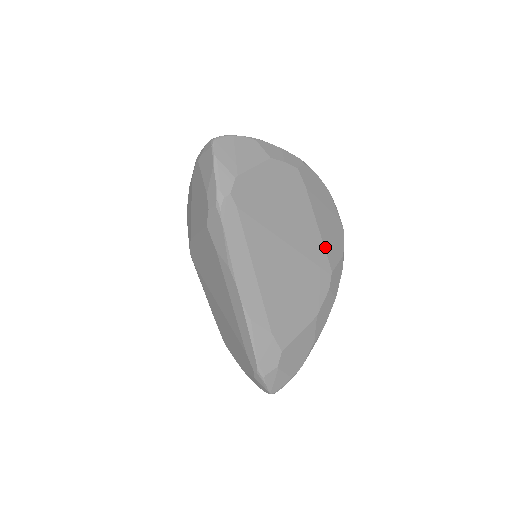
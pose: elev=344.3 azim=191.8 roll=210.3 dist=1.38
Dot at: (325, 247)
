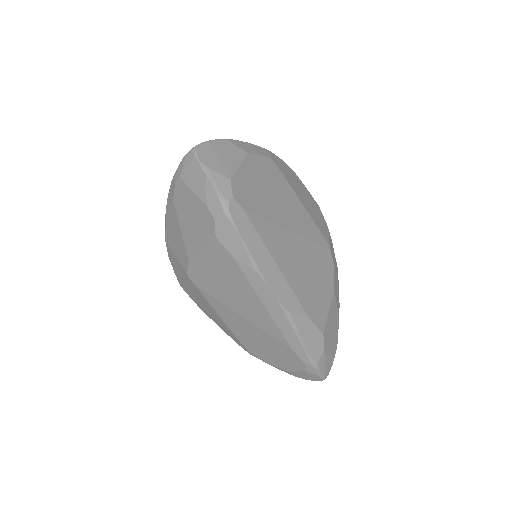
Dot at: (316, 225)
